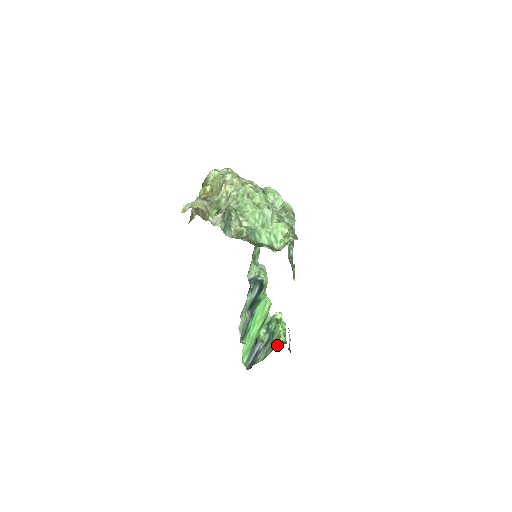
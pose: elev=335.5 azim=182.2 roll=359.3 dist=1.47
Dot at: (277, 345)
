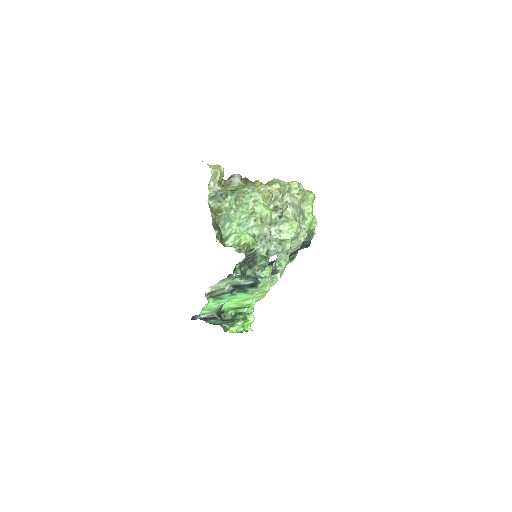
Dot at: (221, 325)
